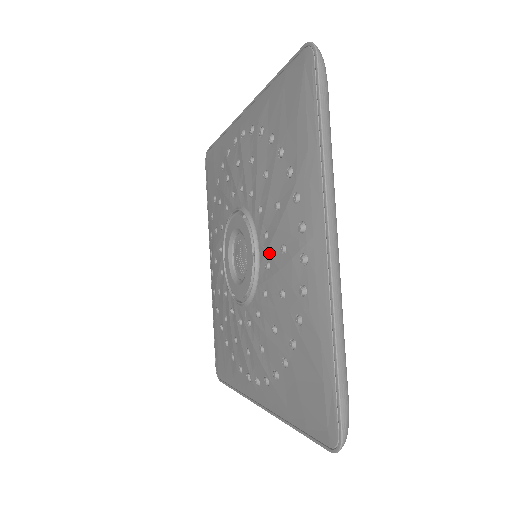
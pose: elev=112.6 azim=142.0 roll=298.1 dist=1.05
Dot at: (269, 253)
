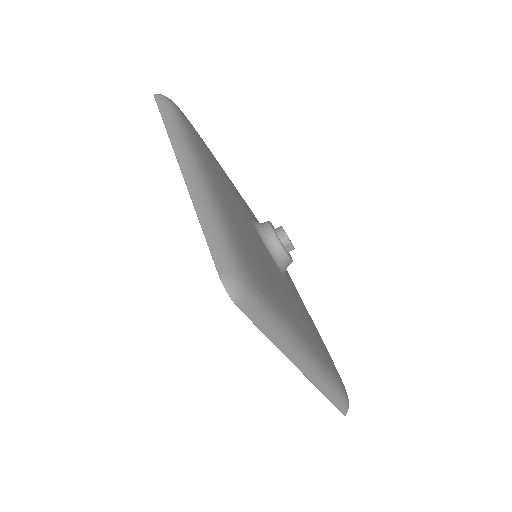
Dot at: occluded
